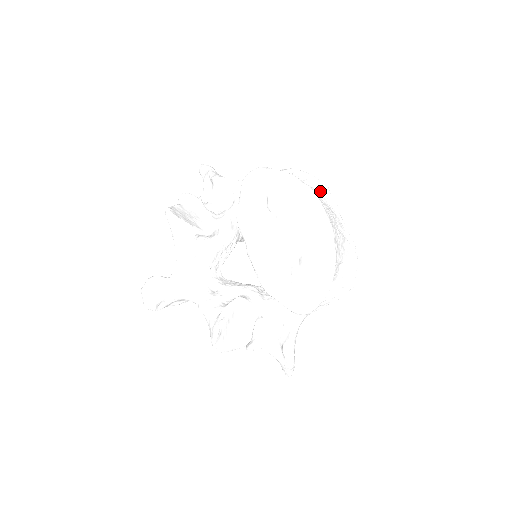
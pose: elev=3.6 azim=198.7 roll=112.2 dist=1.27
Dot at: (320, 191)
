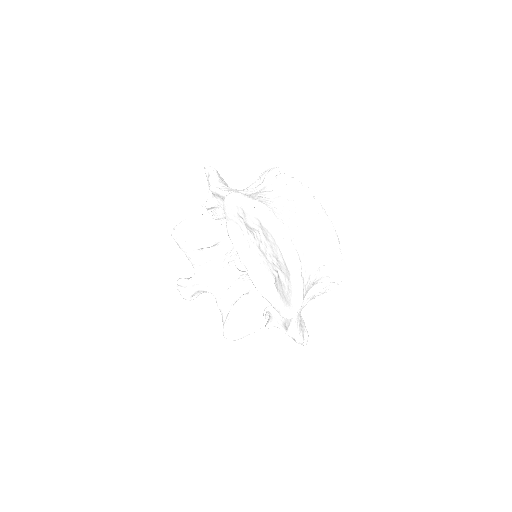
Dot at: (299, 196)
